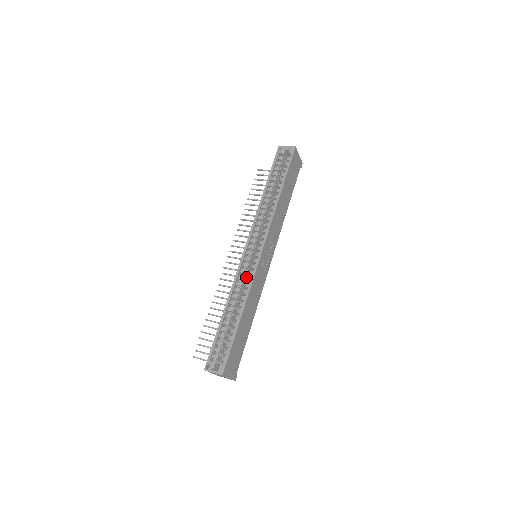
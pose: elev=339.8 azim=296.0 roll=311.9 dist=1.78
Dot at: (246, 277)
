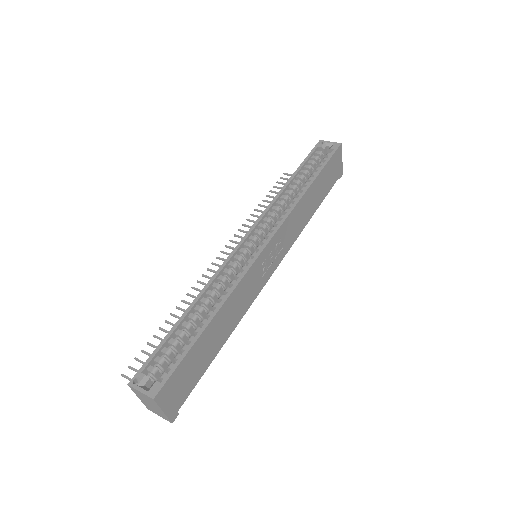
Dot at: (235, 274)
